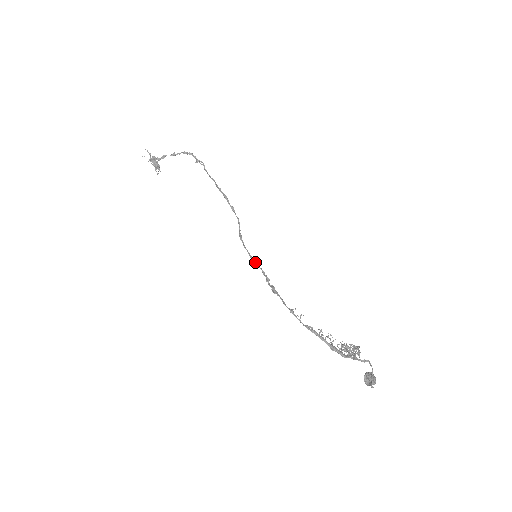
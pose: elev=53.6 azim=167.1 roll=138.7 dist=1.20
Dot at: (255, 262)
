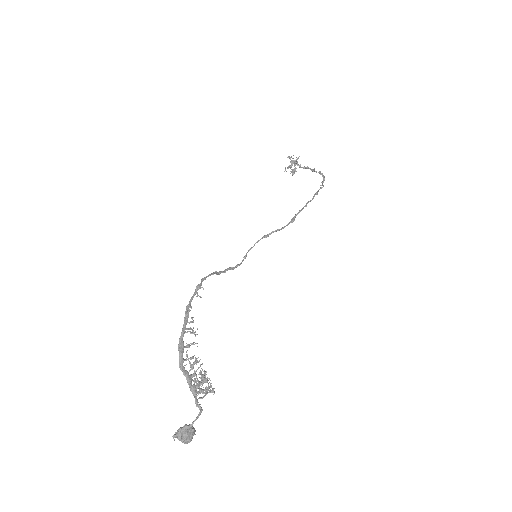
Dot at: (246, 254)
